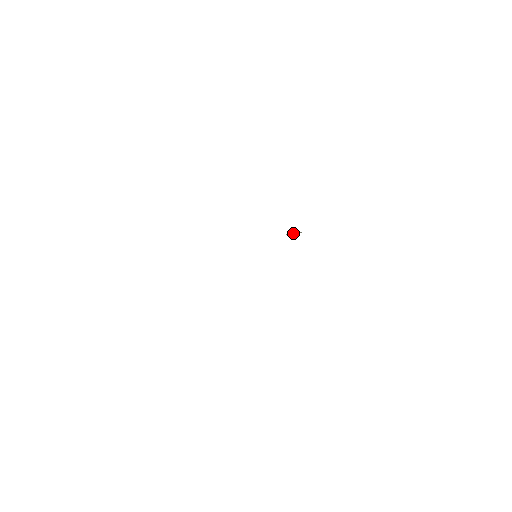
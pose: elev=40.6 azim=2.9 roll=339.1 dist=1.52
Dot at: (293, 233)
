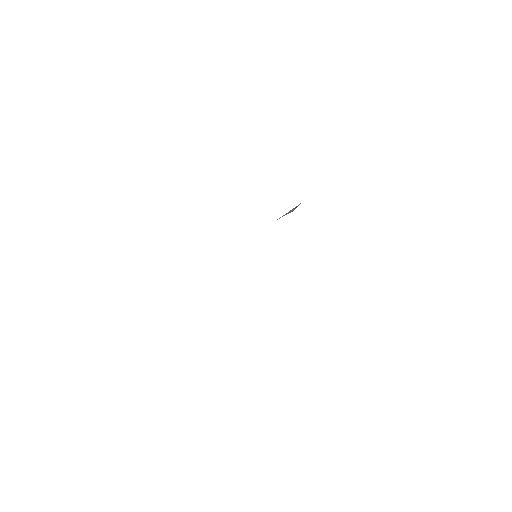
Dot at: (290, 210)
